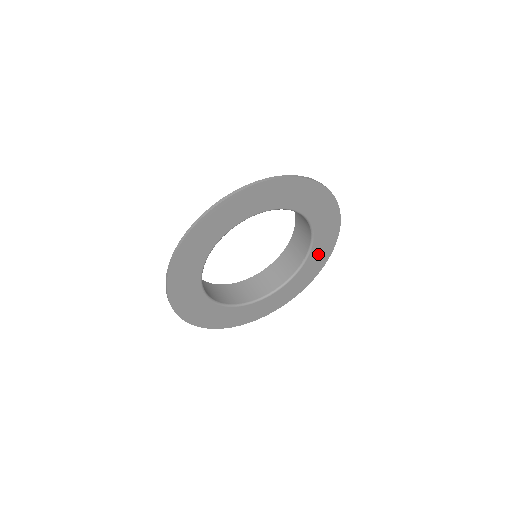
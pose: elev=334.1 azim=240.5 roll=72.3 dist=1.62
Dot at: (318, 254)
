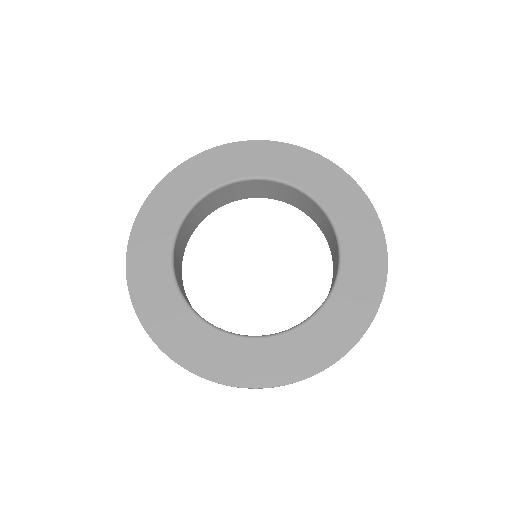
Dot at: (359, 267)
